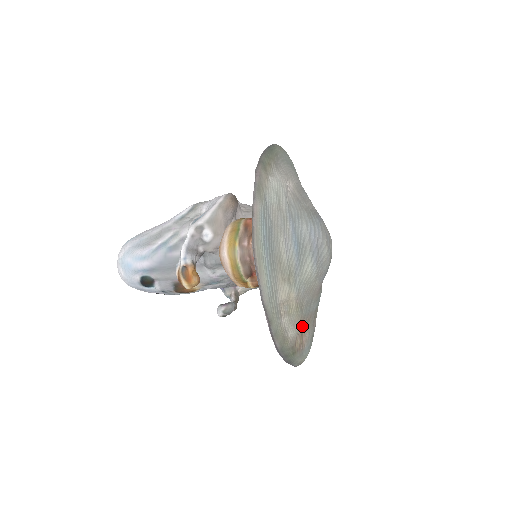
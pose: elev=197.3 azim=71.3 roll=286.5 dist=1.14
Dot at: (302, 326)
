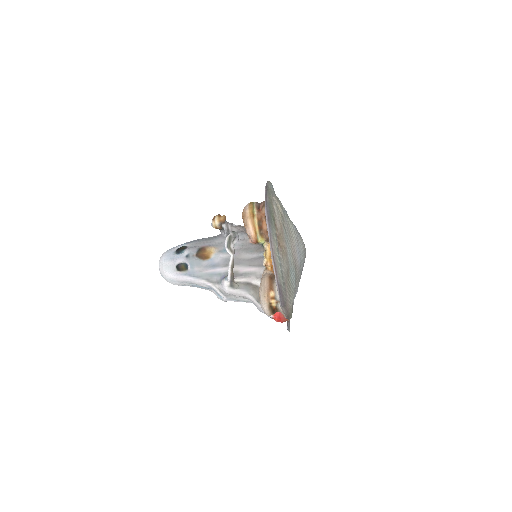
Dot at: (281, 235)
